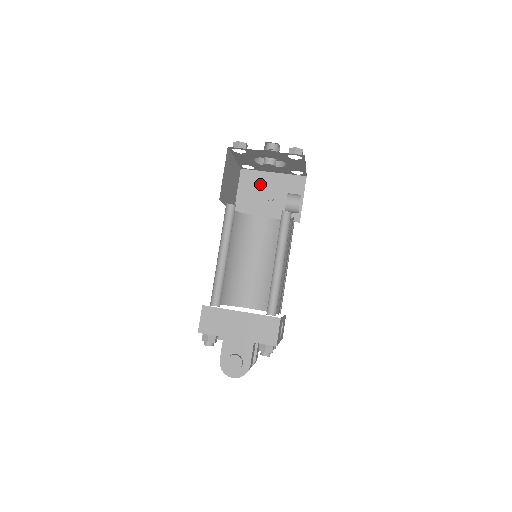
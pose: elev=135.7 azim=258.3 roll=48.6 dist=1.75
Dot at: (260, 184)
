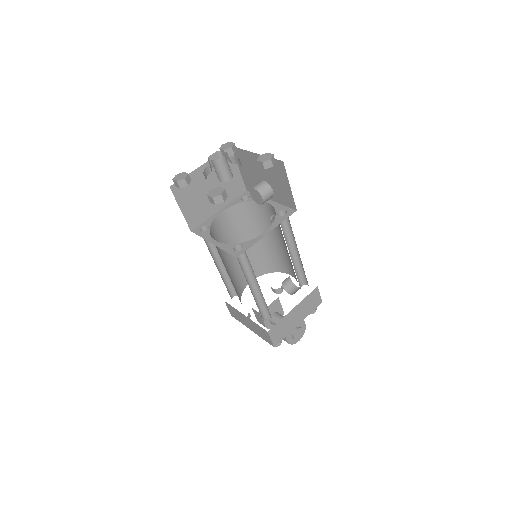
Dot at: (196, 186)
